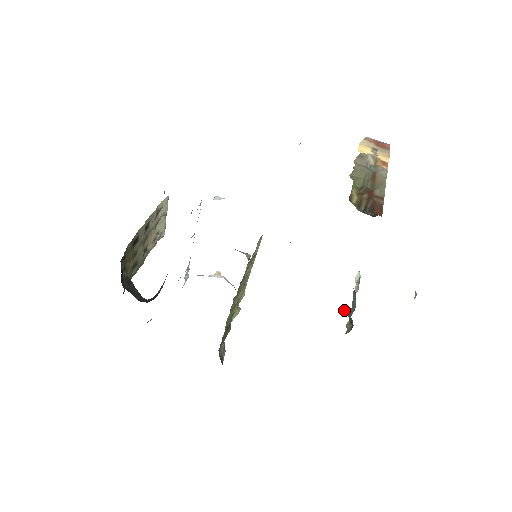
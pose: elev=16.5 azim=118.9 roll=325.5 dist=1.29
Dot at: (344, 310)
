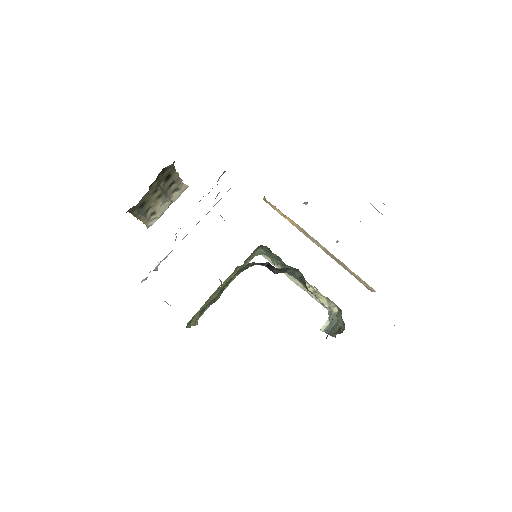
Dot at: (337, 314)
